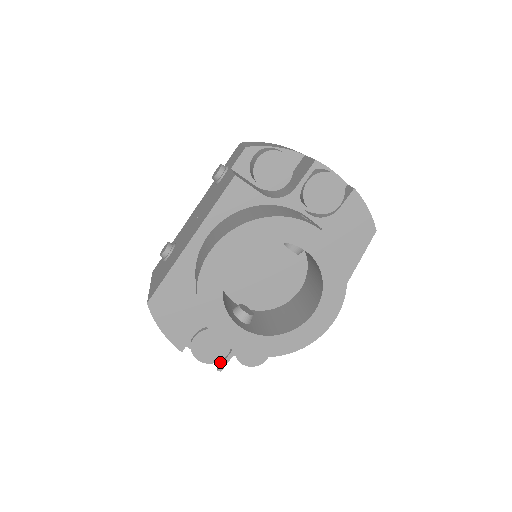
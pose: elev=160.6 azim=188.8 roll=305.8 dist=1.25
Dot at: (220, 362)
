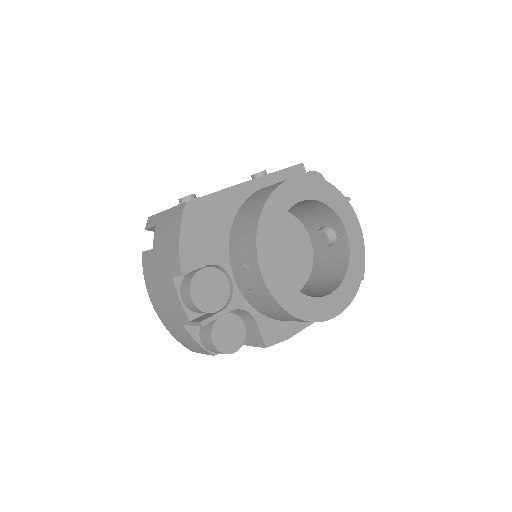
Dot at: (203, 318)
